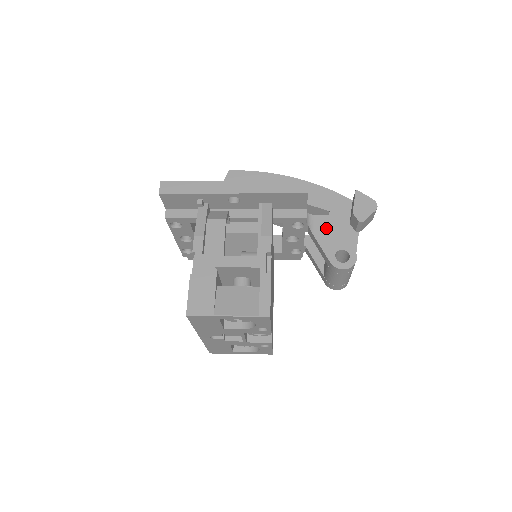
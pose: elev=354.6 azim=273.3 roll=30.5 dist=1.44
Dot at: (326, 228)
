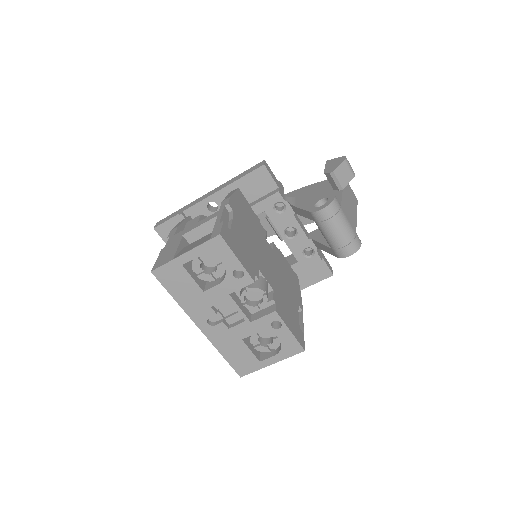
Dot at: (305, 197)
